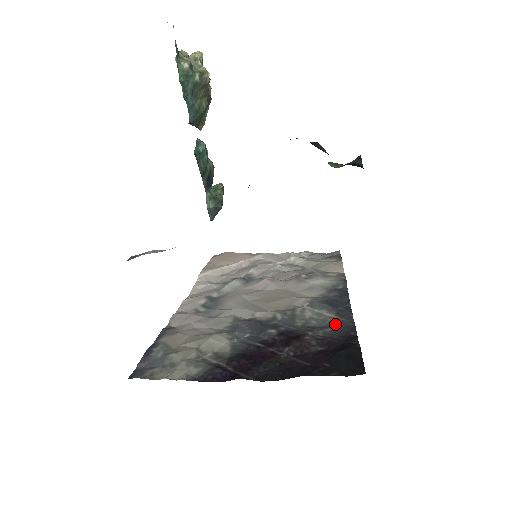
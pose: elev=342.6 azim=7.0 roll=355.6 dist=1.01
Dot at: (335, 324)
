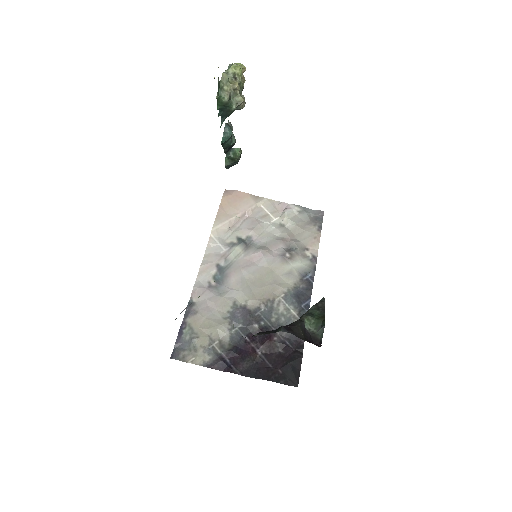
Dot at: occluded
